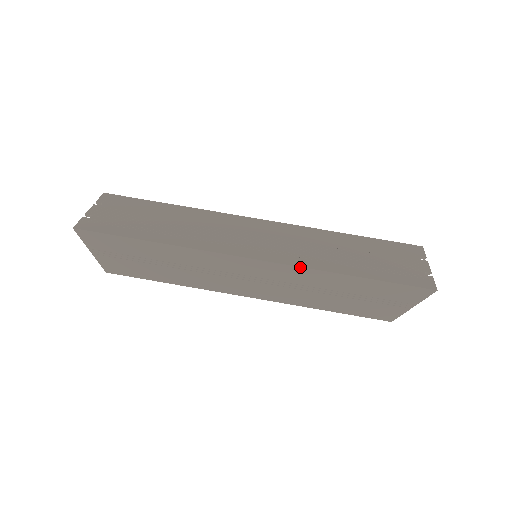
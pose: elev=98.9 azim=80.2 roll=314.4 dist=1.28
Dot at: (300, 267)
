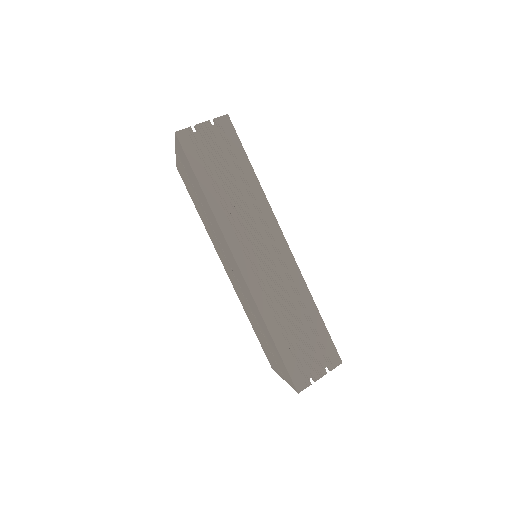
Dot at: (254, 299)
